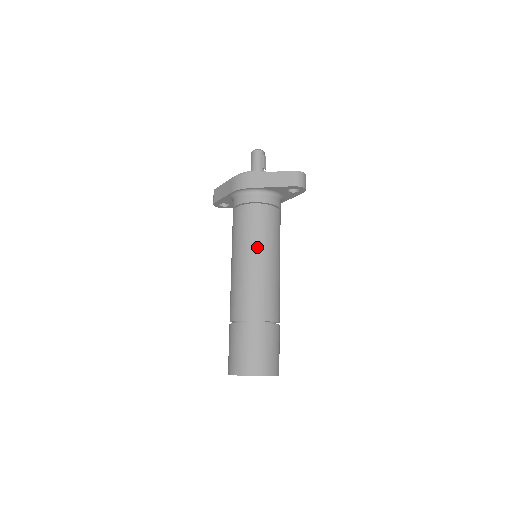
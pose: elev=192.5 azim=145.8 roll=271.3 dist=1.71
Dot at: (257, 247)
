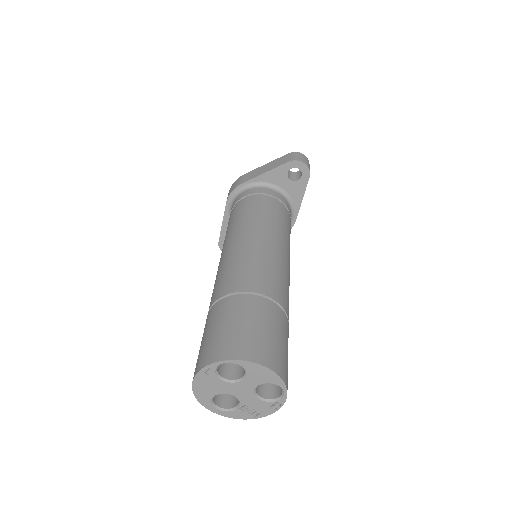
Dot at: (246, 225)
